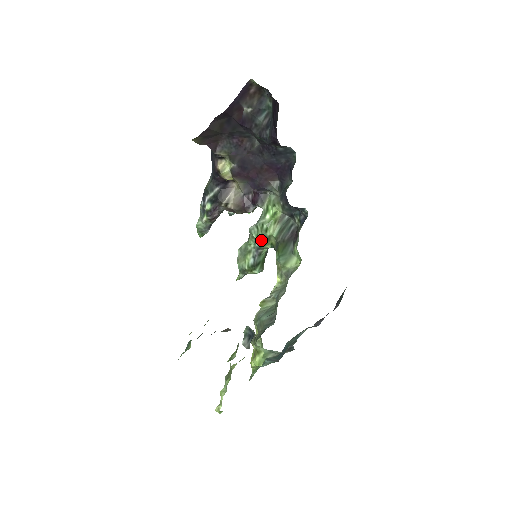
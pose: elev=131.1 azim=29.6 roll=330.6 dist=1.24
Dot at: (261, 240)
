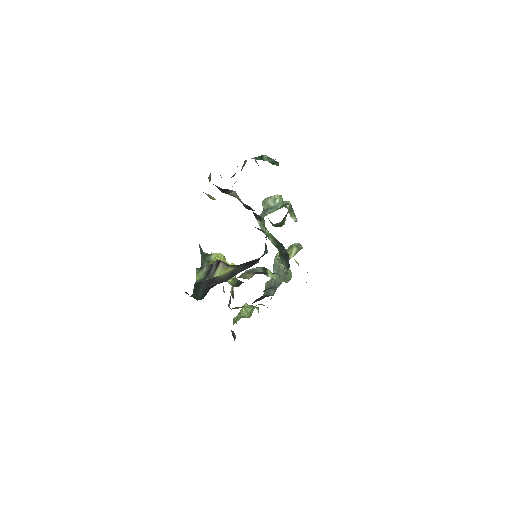
Dot at: occluded
